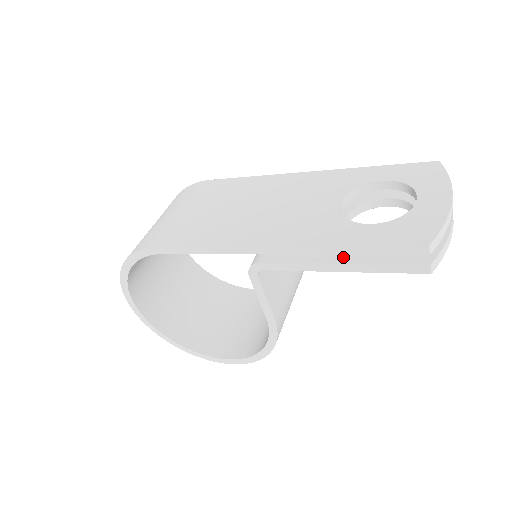
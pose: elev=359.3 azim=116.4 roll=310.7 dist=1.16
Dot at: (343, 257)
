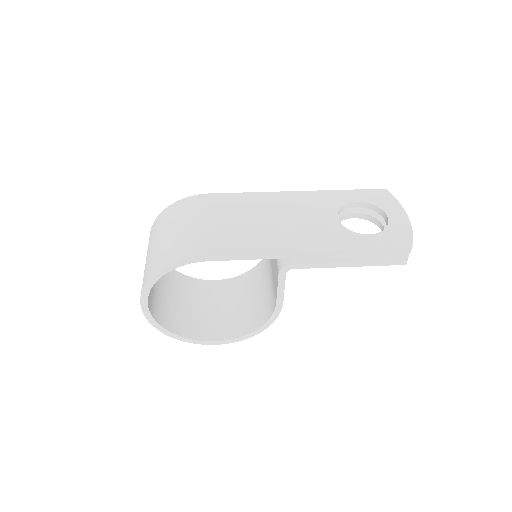
Dot at: (352, 257)
